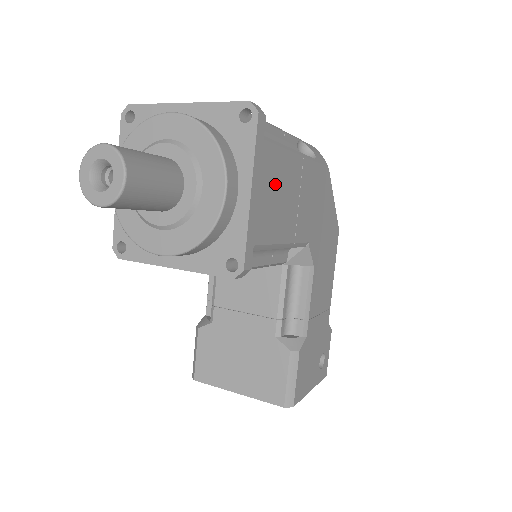
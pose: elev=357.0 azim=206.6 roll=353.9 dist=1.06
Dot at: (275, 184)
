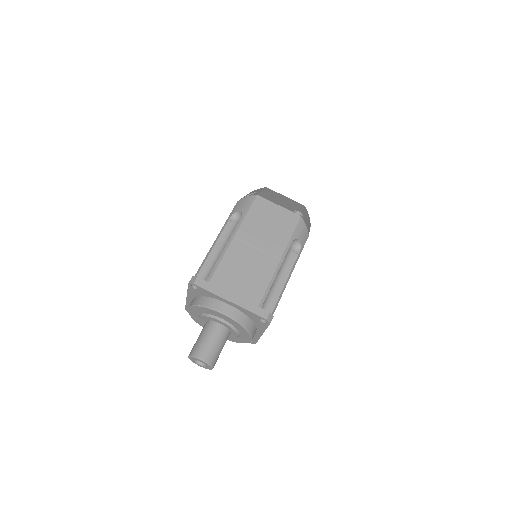
Dot at: occluded
